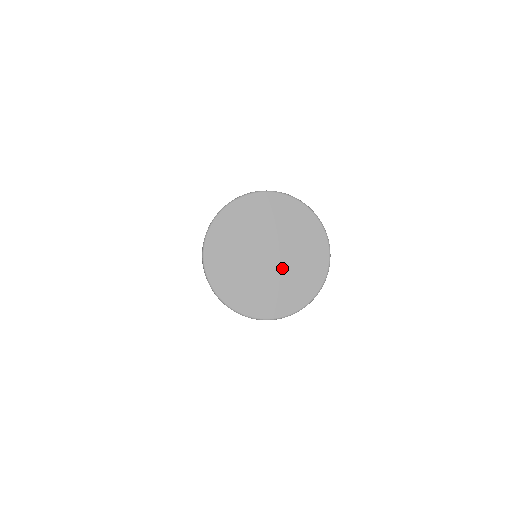
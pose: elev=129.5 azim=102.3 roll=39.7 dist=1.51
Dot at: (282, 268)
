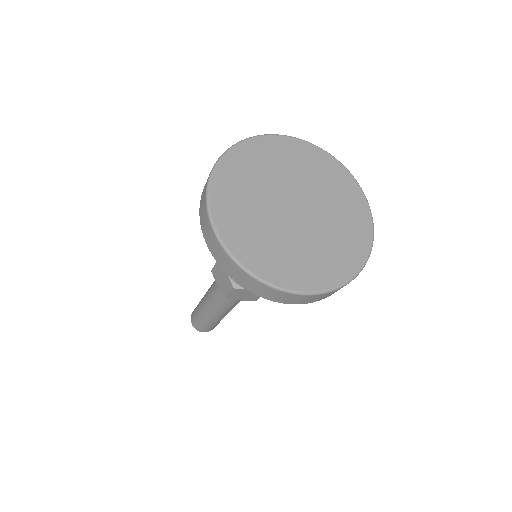
Dot at: (319, 220)
